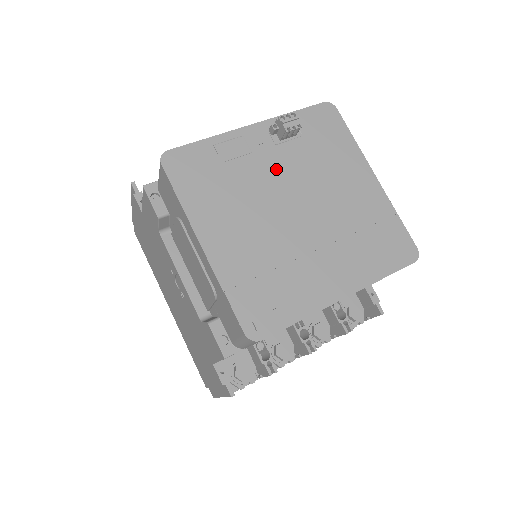
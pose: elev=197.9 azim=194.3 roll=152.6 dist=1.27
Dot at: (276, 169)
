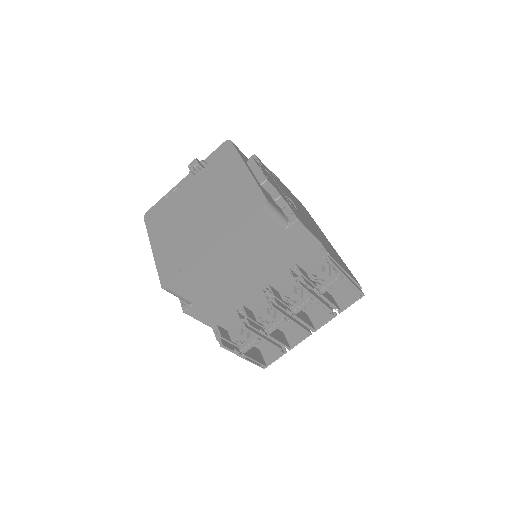
Dot at: (192, 194)
